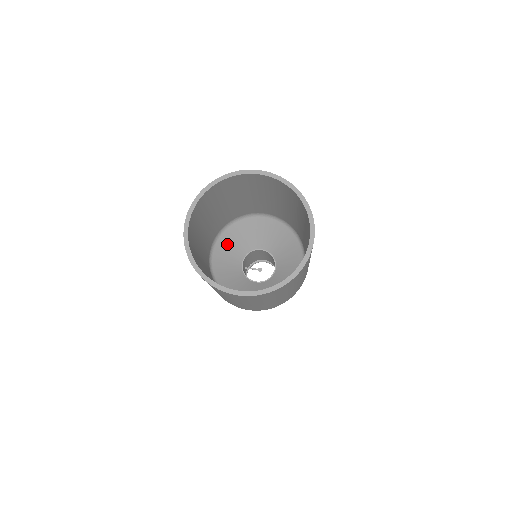
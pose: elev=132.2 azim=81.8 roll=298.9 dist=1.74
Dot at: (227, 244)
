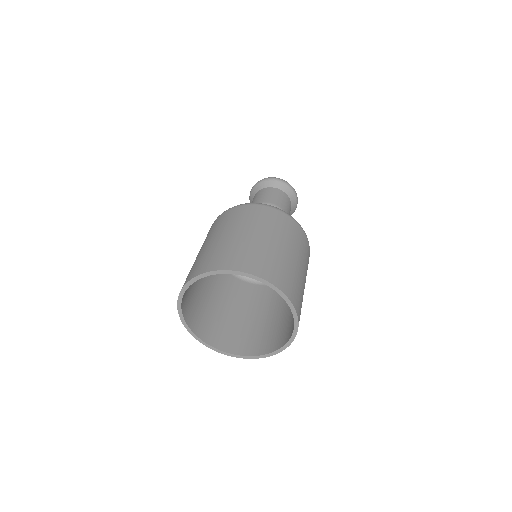
Dot at: occluded
